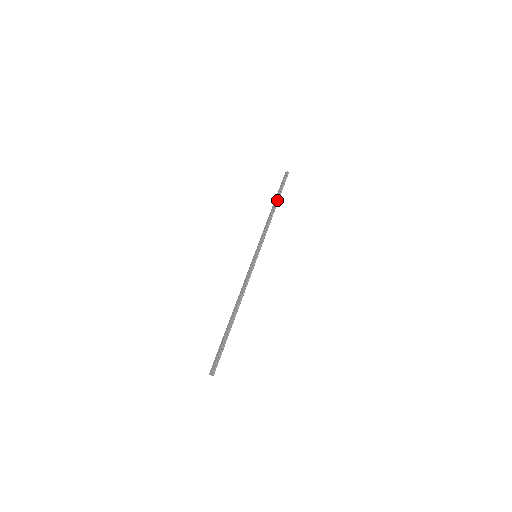
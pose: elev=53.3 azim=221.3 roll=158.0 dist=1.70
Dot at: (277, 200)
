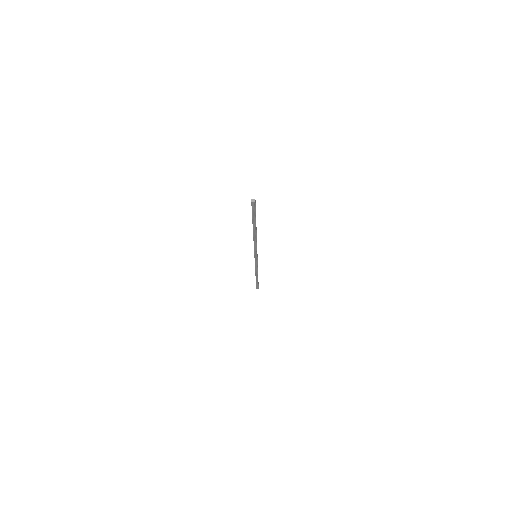
Dot at: (254, 226)
